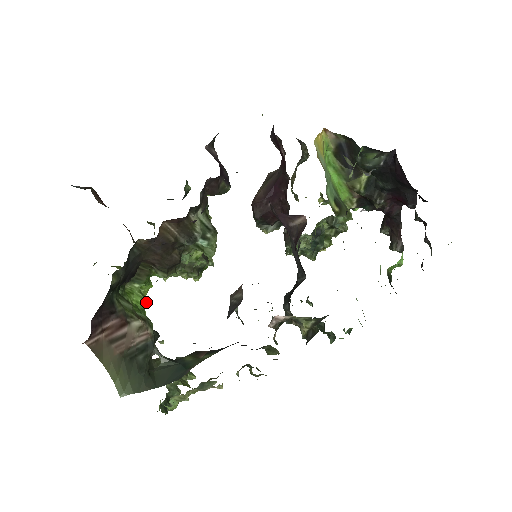
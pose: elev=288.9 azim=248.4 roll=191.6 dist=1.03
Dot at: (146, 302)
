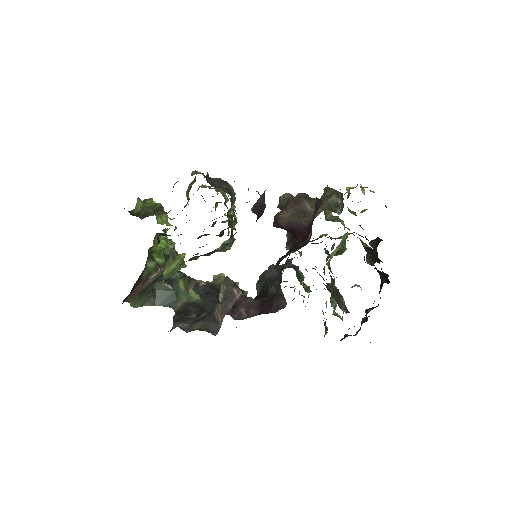
Dot at: (167, 245)
